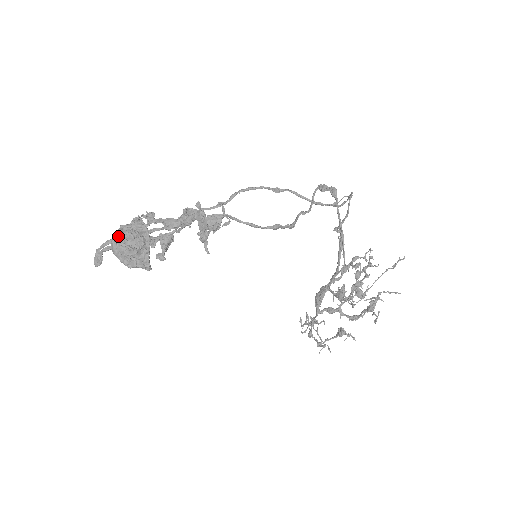
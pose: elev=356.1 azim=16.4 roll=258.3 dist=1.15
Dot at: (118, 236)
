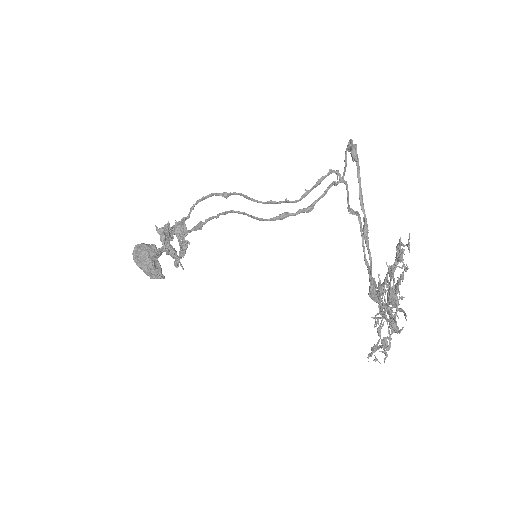
Dot at: (133, 255)
